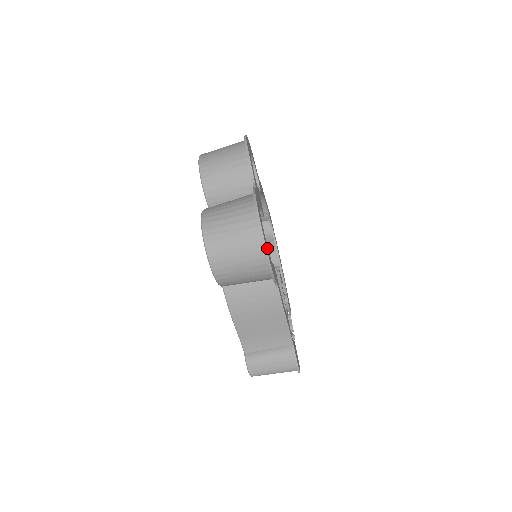
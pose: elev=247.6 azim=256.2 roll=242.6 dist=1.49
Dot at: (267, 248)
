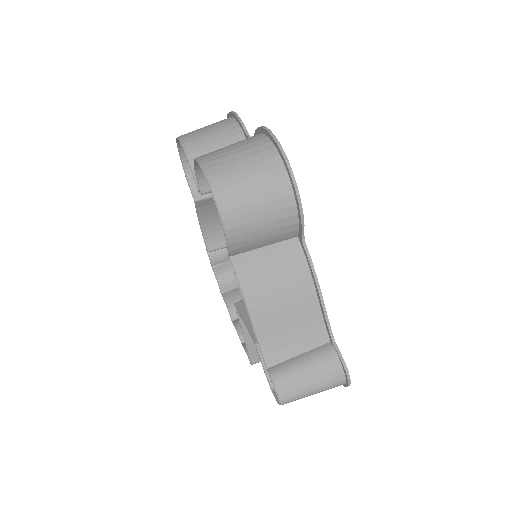
Dot at: occluded
